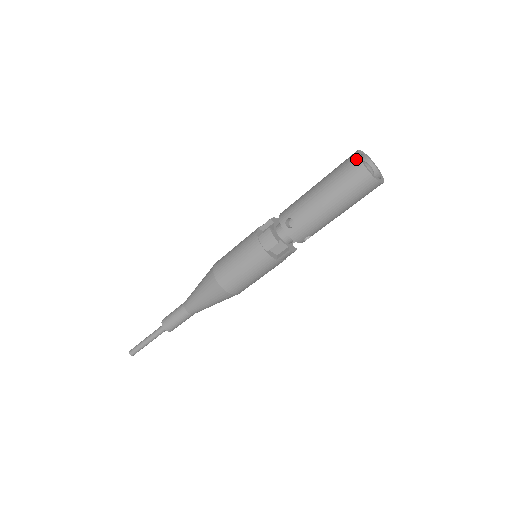
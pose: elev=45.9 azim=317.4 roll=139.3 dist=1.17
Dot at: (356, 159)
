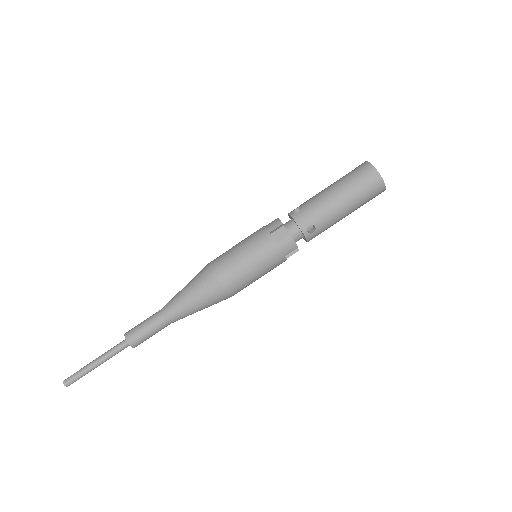
Dot at: (363, 163)
